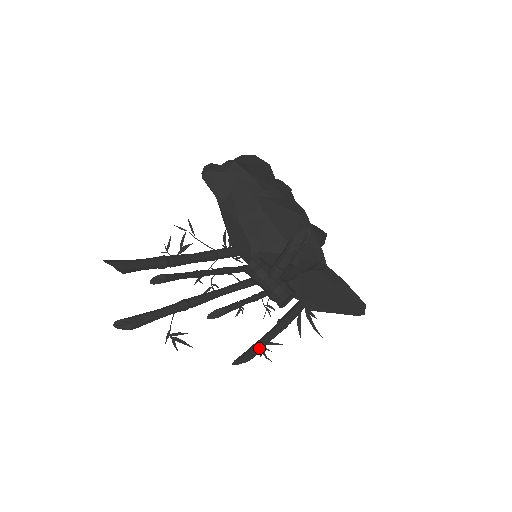
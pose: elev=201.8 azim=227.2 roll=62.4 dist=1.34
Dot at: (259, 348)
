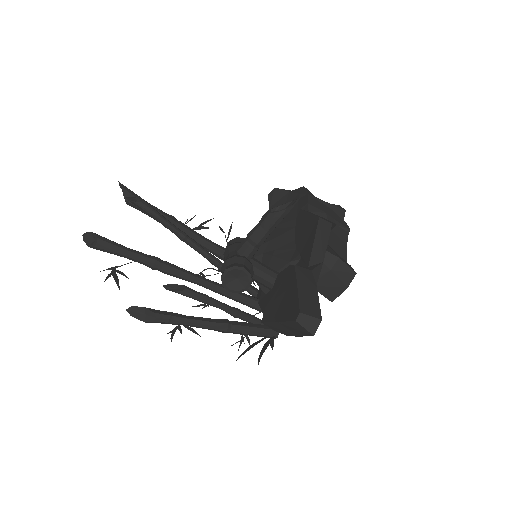
Dot at: (169, 315)
